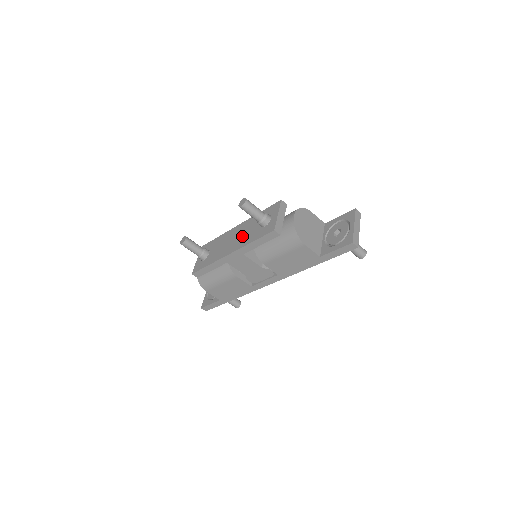
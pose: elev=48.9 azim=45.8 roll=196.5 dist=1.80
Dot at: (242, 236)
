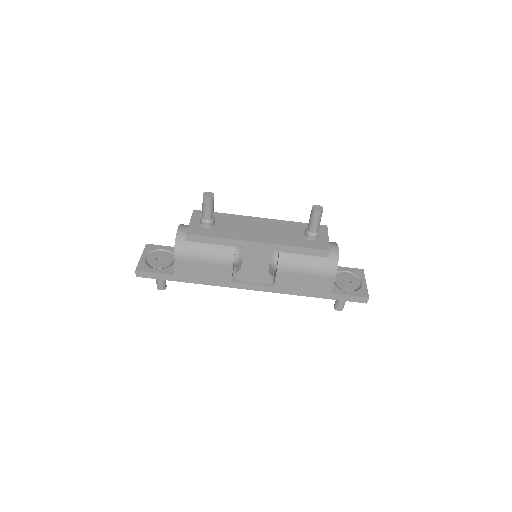
Dot at: (276, 233)
